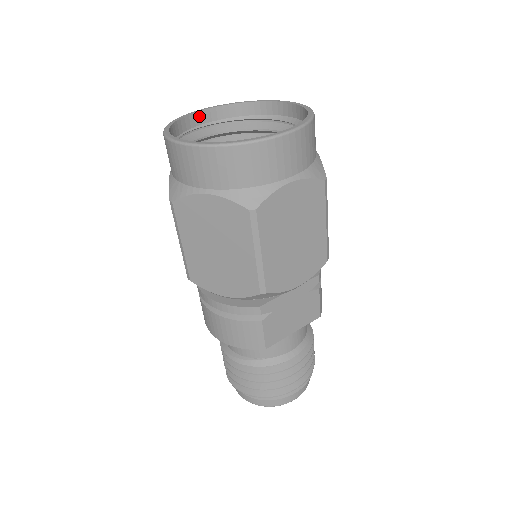
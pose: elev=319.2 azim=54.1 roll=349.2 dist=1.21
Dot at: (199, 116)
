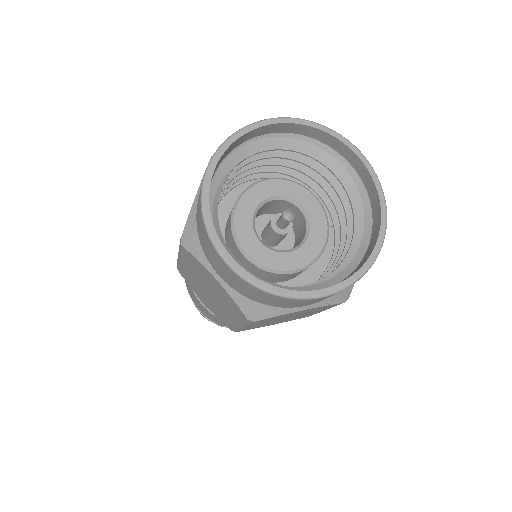
Dot at: (267, 128)
